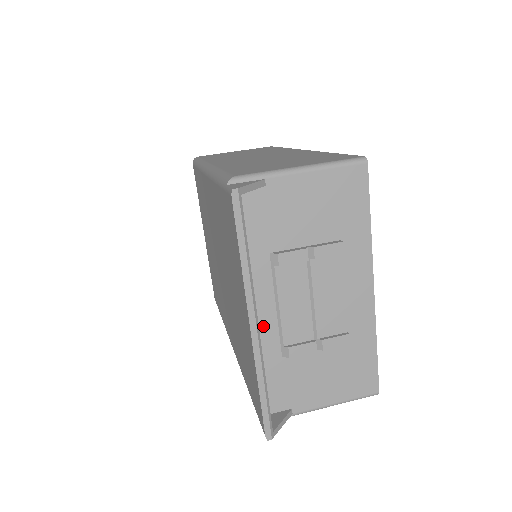
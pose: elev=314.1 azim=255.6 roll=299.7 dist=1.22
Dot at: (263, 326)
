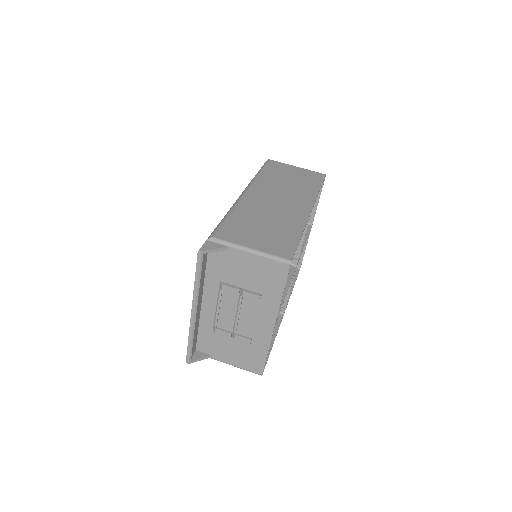
Dot at: (207, 311)
